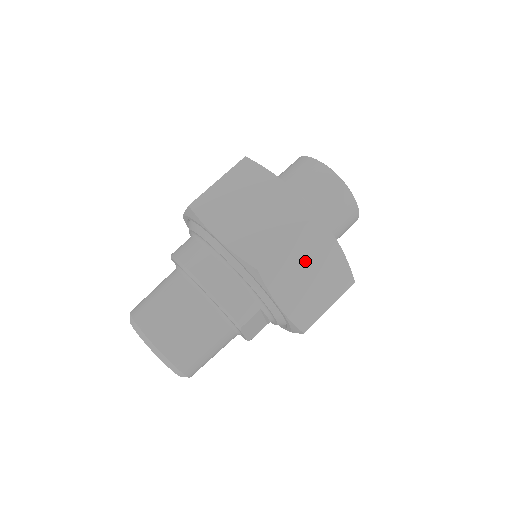
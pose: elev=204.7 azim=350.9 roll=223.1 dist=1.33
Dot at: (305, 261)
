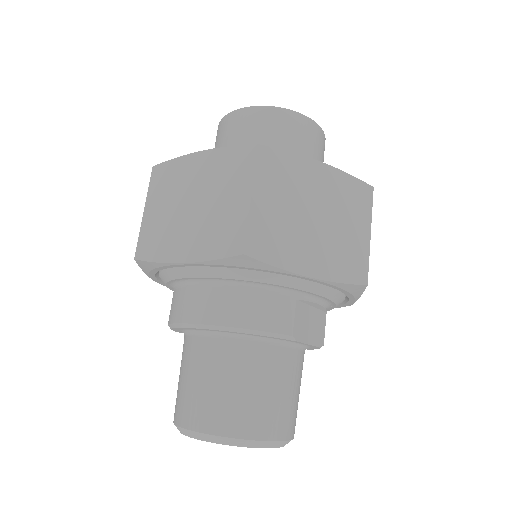
Dot at: (292, 205)
